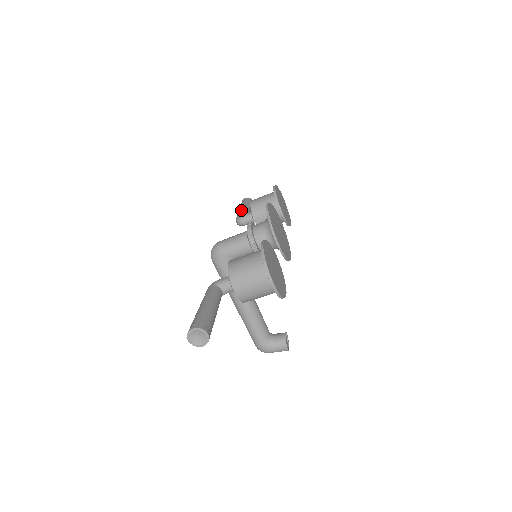
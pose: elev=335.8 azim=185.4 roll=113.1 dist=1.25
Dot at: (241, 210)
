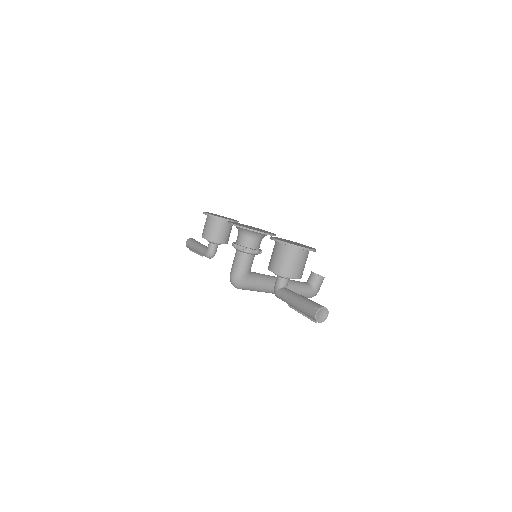
Dot at: (200, 250)
